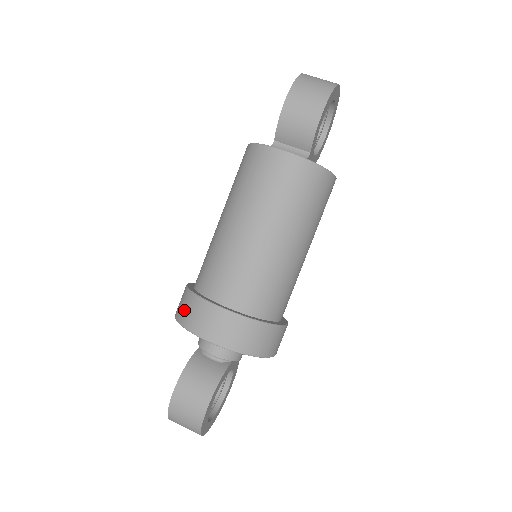
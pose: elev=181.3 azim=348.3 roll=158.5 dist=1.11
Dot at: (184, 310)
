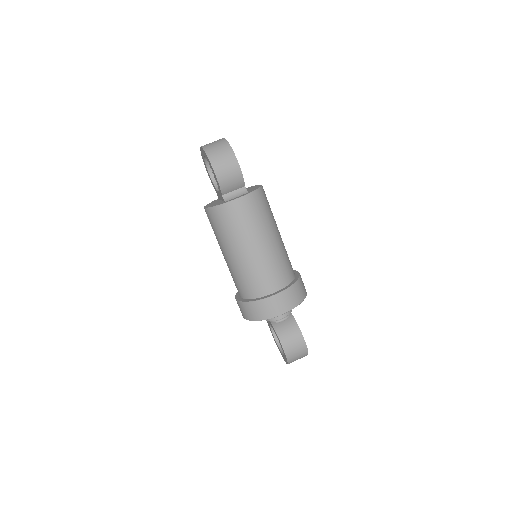
Dot at: (256, 313)
